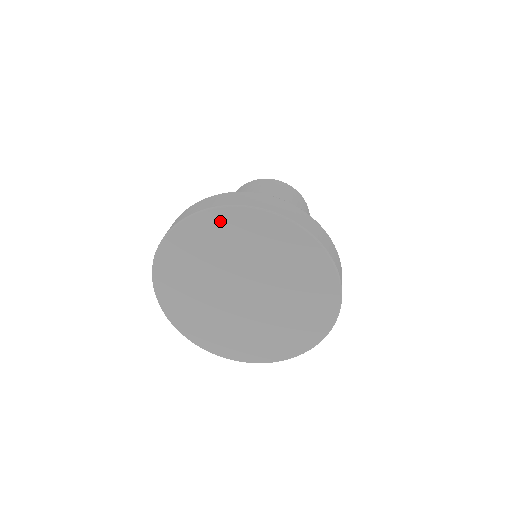
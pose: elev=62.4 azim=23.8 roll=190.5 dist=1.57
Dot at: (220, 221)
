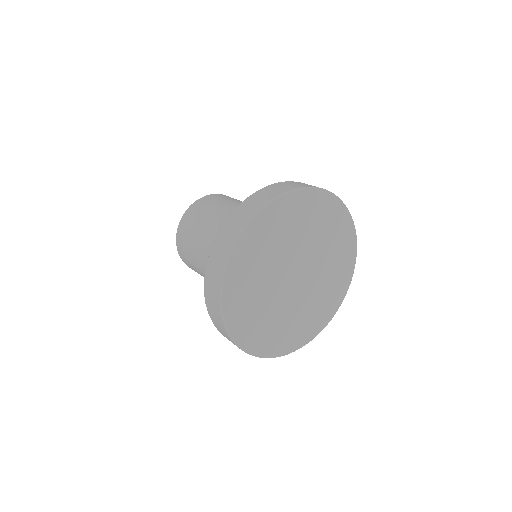
Dot at: (275, 214)
